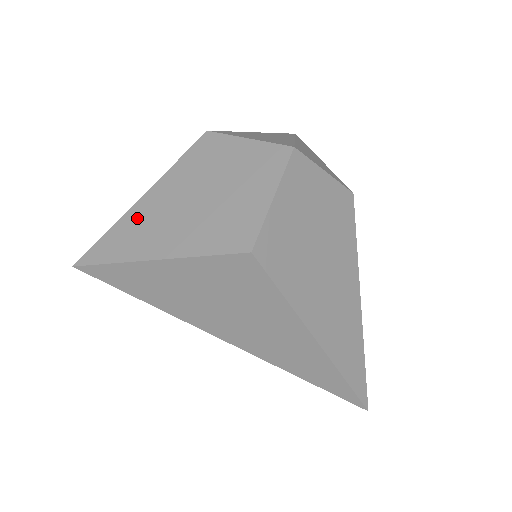
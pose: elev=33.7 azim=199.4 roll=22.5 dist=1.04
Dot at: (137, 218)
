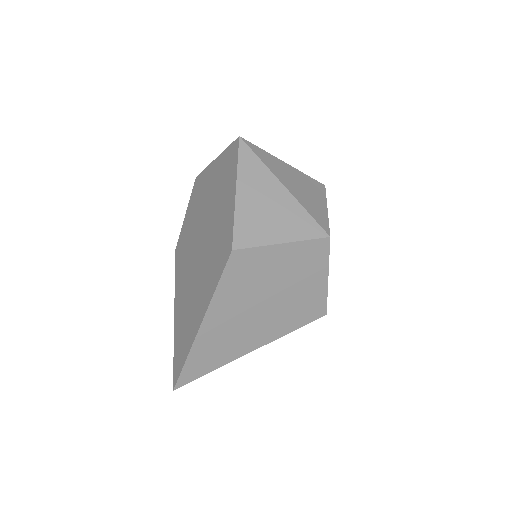
Dot at: (211, 340)
